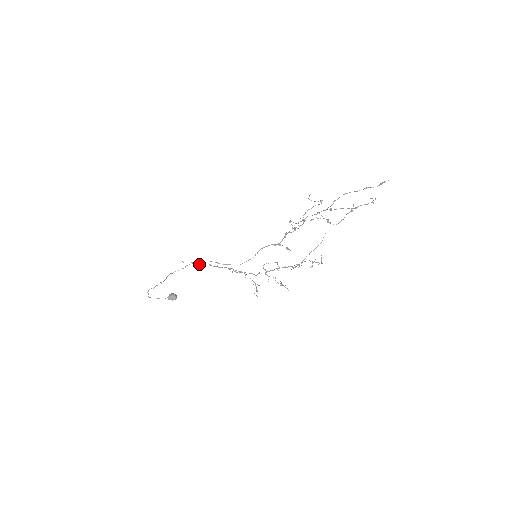
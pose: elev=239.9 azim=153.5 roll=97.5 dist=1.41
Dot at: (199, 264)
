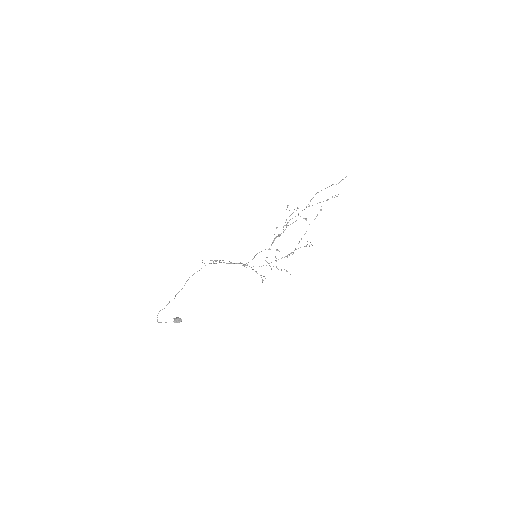
Dot at: (215, 263)
